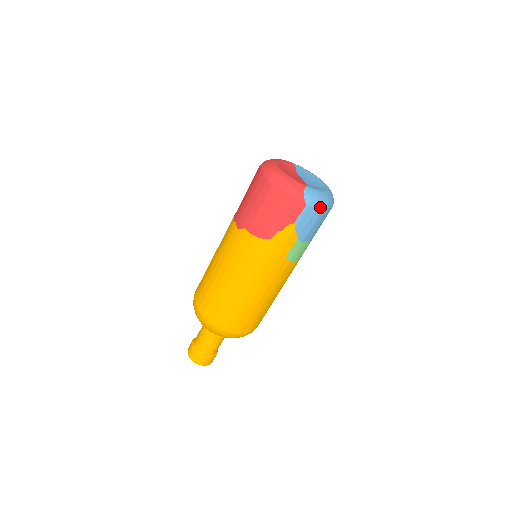
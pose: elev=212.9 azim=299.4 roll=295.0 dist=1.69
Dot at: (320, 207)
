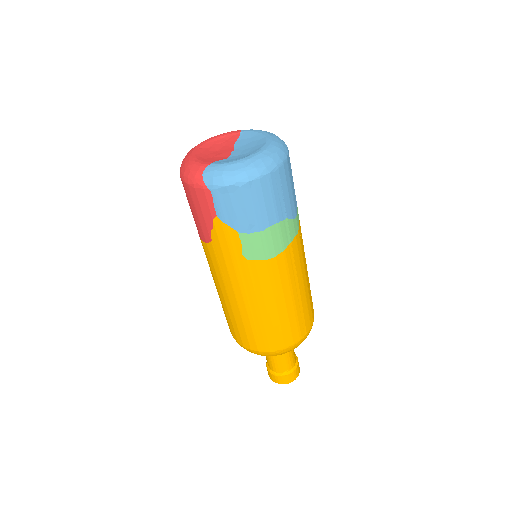
Dot at: (232, 185)
